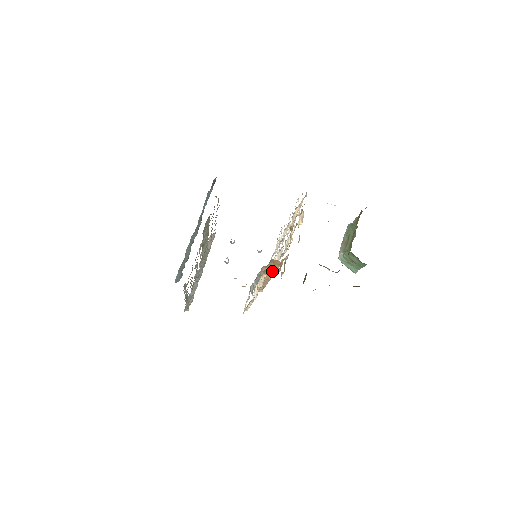
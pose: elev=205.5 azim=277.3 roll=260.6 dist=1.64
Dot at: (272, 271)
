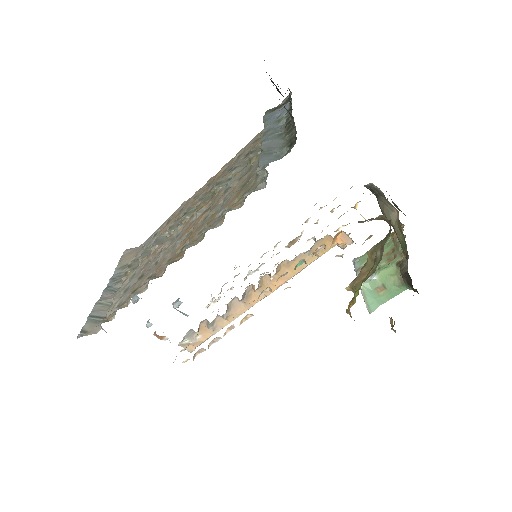
Dot at: (340, 242)
